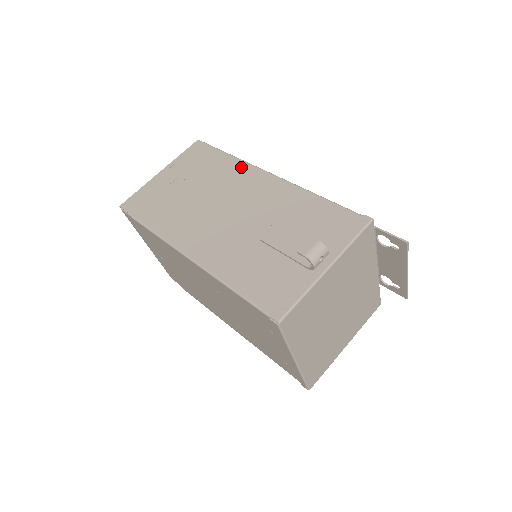
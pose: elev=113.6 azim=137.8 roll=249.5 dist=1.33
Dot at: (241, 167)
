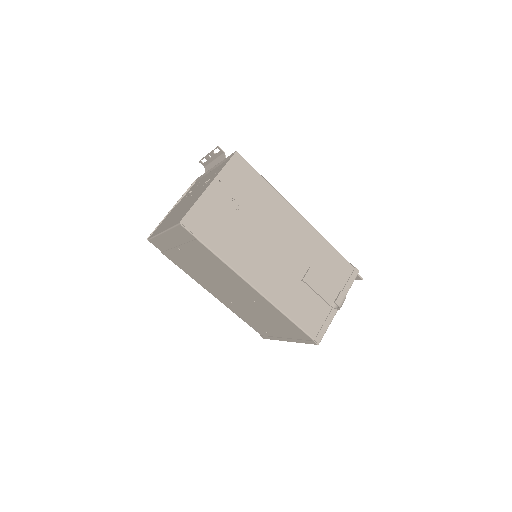
Dot at: (279, 201)
